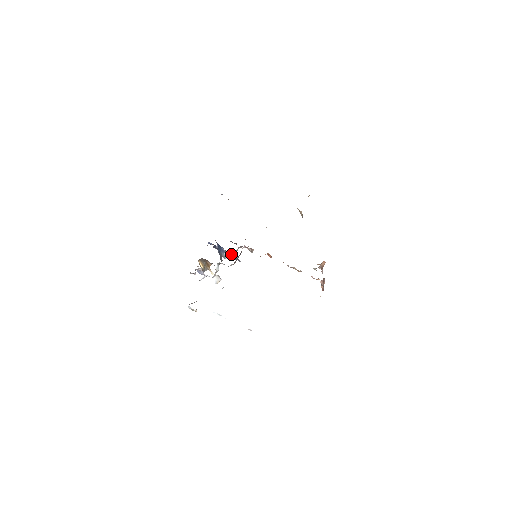
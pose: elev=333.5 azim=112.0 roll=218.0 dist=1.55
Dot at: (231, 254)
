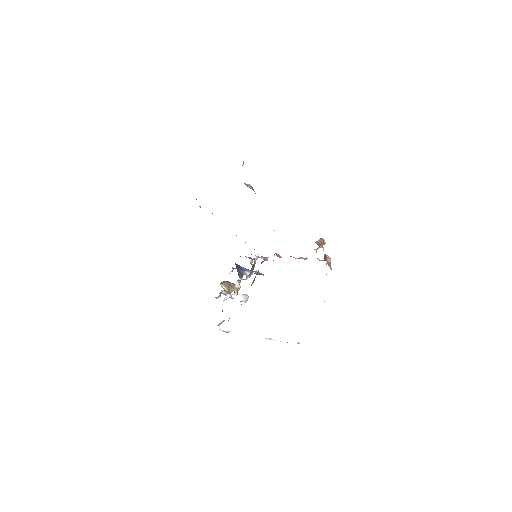
Dot at: (253, 271)
